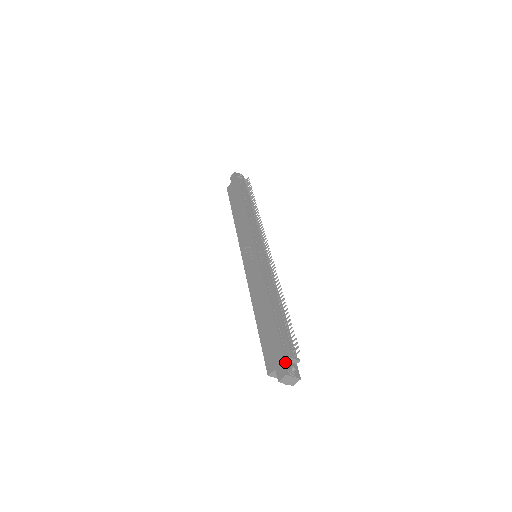
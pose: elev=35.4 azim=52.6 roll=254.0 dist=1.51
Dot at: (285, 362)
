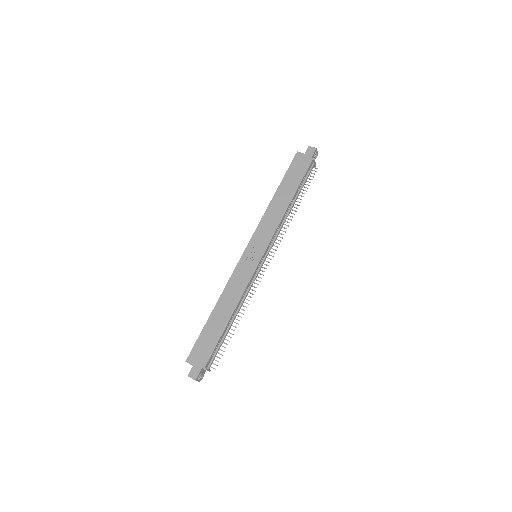
Dot at: (202, 370)
